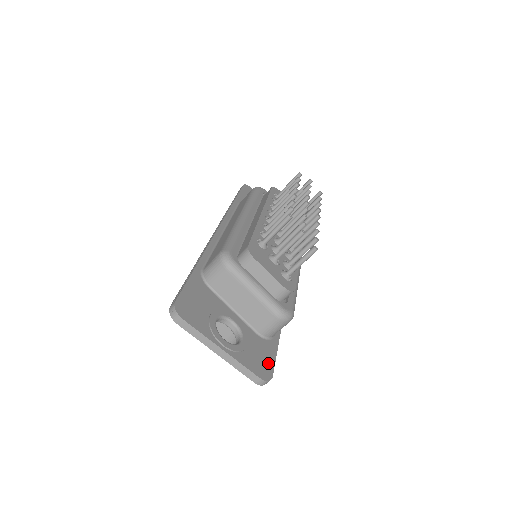
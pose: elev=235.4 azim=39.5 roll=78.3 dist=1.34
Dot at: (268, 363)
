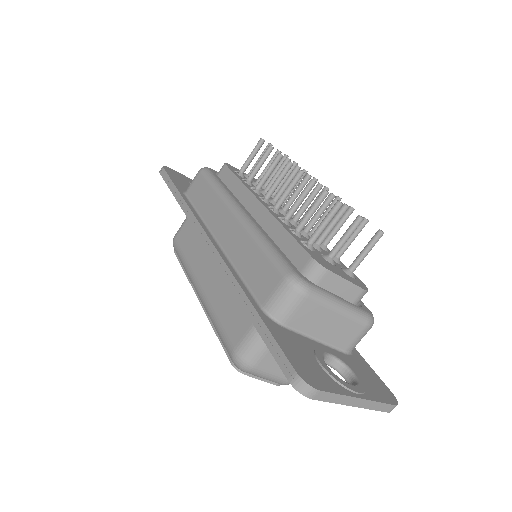
Dot at: (378, 381)
